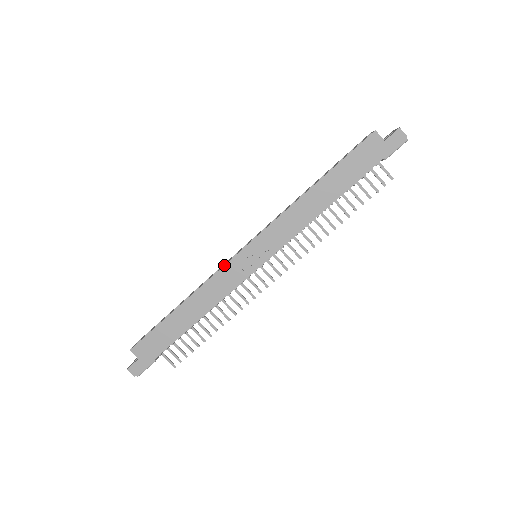
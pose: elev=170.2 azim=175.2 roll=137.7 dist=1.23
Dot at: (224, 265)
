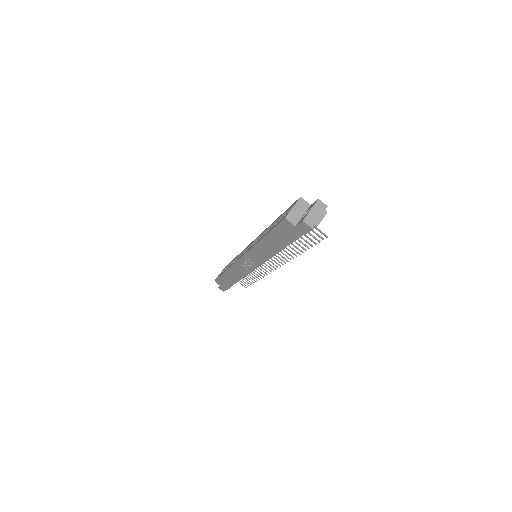
Dot at: (235, 262)
